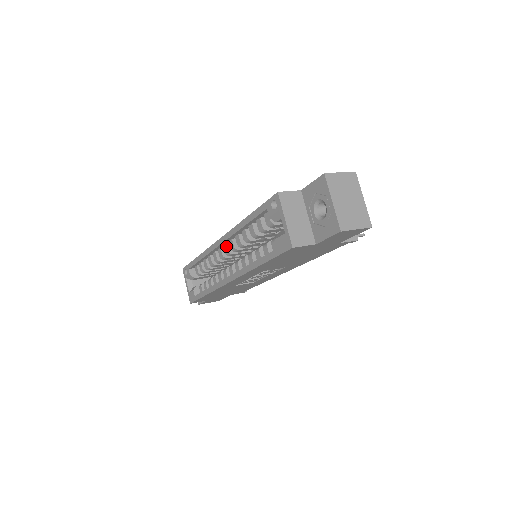
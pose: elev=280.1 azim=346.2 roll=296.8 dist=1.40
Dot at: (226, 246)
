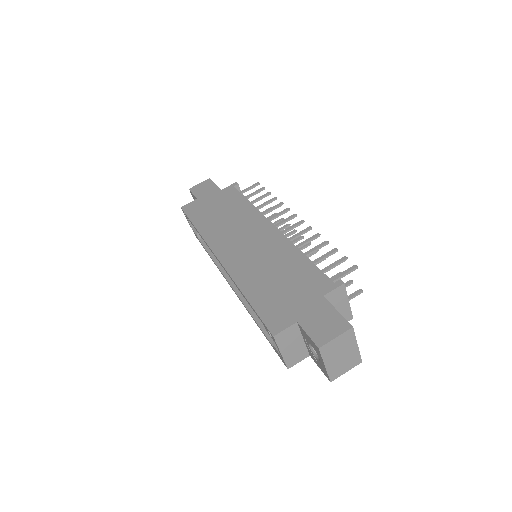
Dot at: occluded
